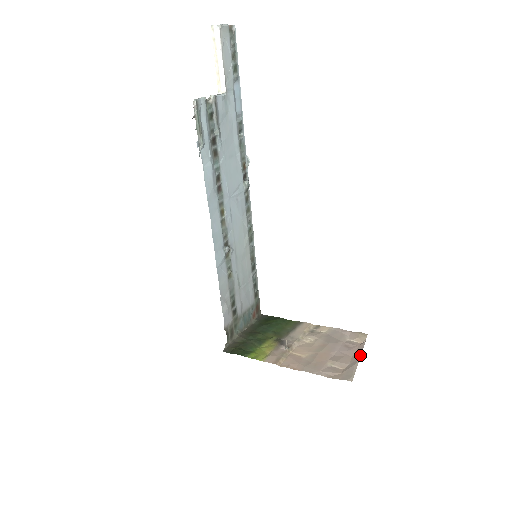
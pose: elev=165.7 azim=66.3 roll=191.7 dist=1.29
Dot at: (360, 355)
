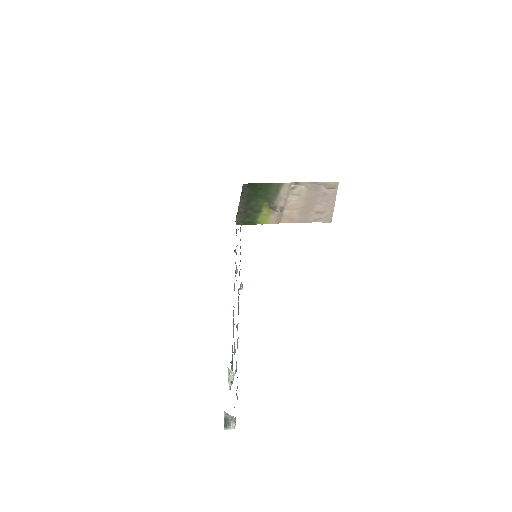
Dot at: occluded
